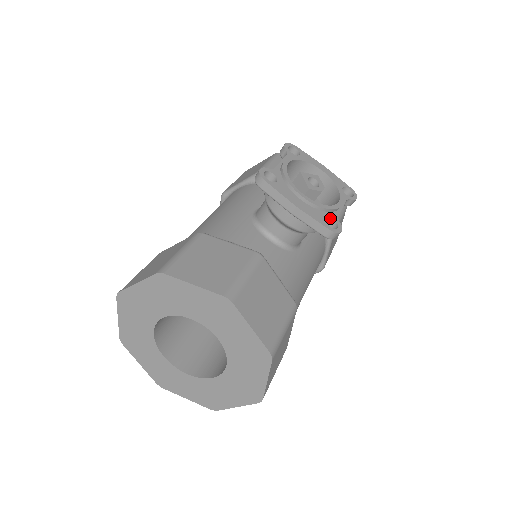
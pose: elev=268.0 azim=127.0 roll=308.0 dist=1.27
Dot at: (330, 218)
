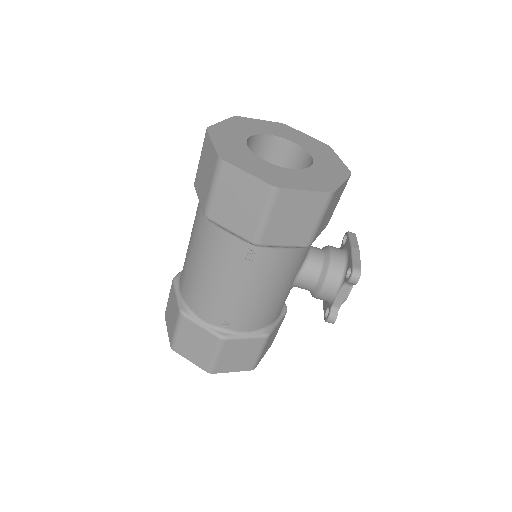
Dot at: occluded
